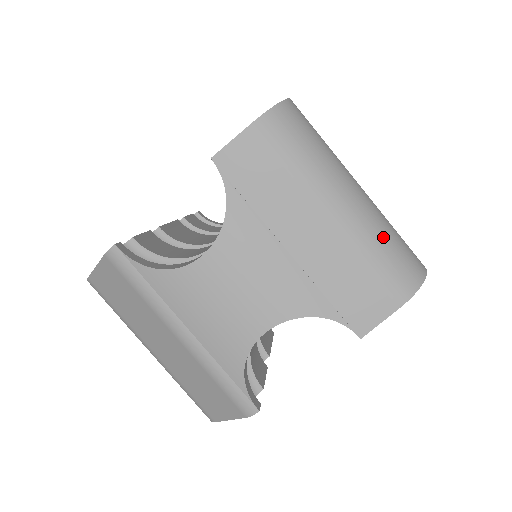
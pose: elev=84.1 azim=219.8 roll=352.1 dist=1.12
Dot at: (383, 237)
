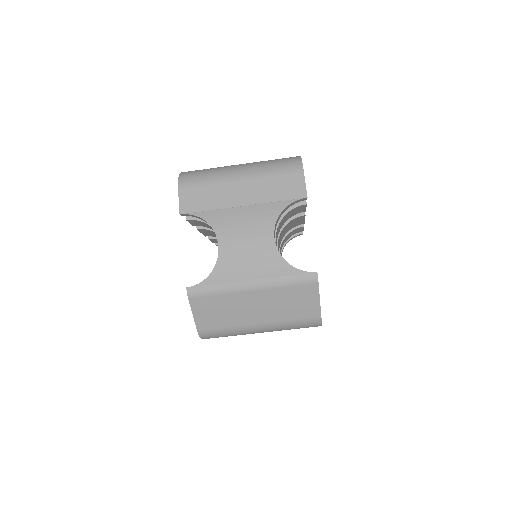
Dot at: (267, 163)
